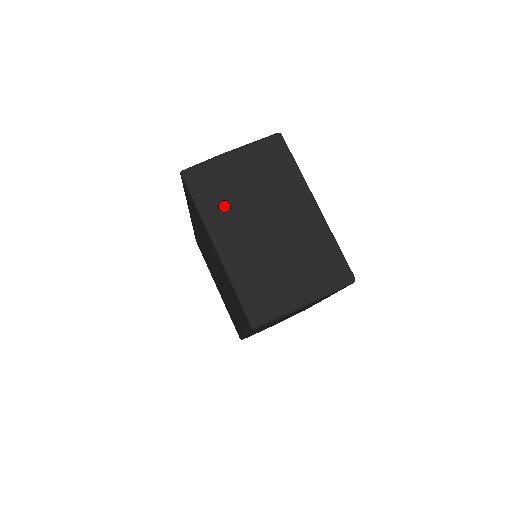
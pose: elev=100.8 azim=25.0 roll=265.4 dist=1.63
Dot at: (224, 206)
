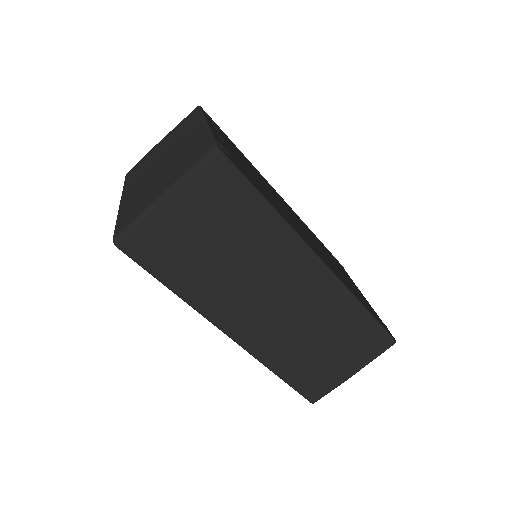
Dot at: (139, 173)
